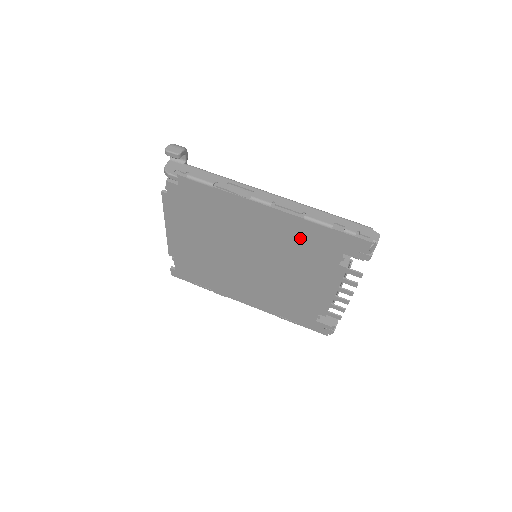
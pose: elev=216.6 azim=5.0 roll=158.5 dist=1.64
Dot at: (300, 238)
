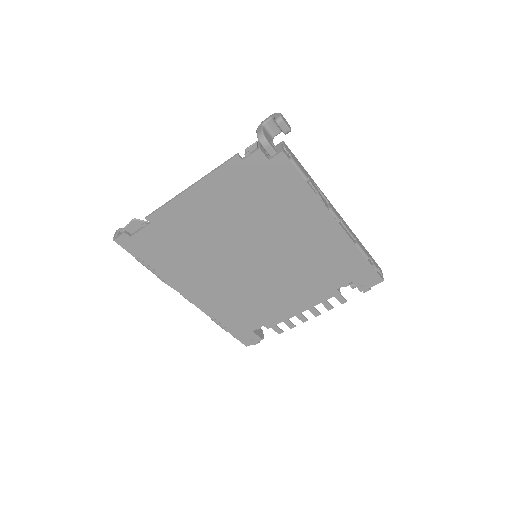
Dot at: (332, 257)
